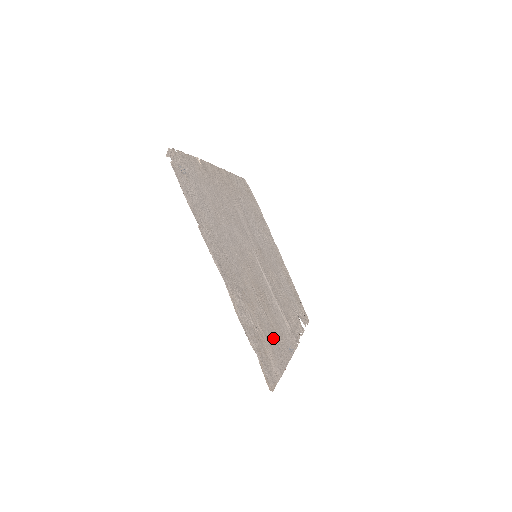
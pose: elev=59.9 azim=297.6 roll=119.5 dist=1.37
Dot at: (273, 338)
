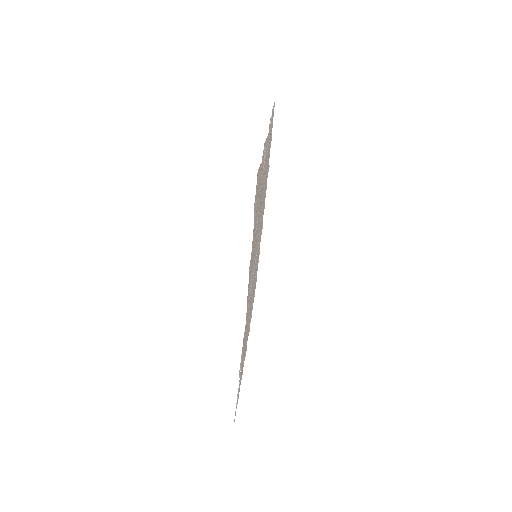
Dot at: (253, 239)
